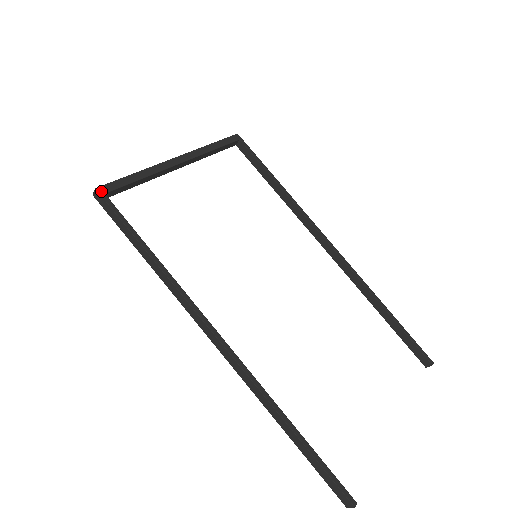
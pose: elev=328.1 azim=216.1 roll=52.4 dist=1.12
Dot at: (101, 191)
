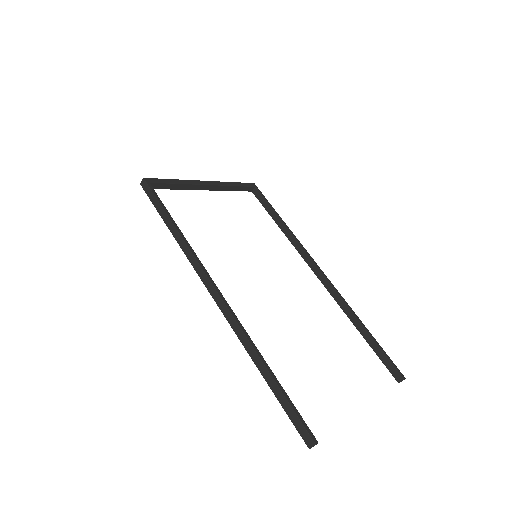
Dot at: (147, 180)
